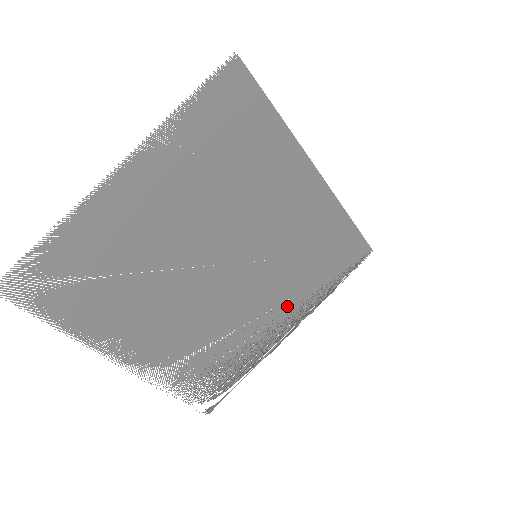
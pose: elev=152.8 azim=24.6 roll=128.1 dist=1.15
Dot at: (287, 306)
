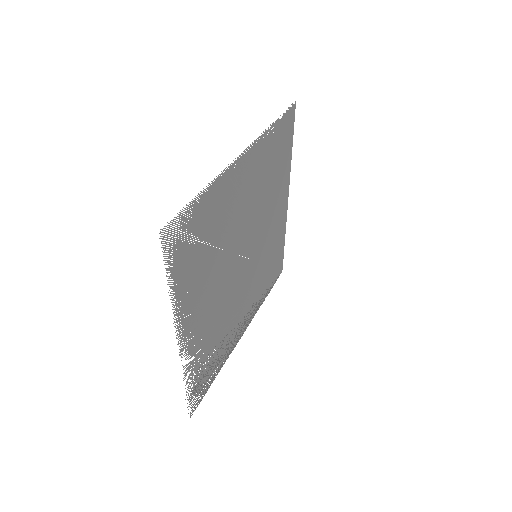
Dot at: (250, 307)
